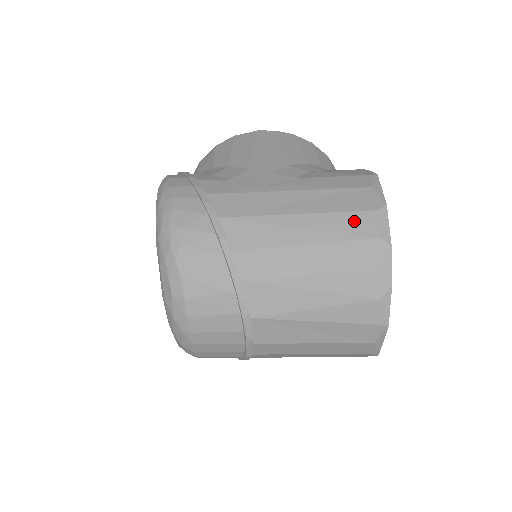
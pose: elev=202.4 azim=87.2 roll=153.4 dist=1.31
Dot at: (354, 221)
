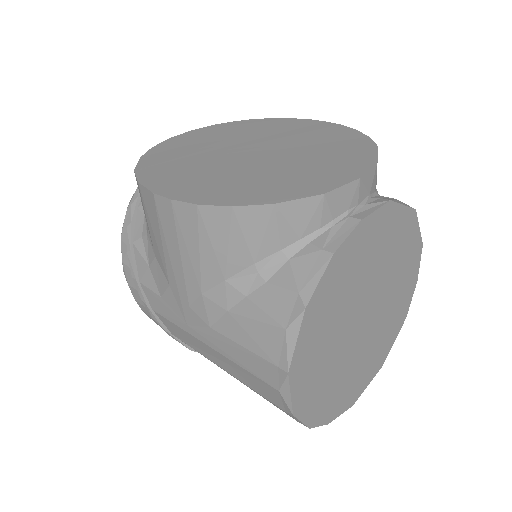
Dot at: occluded
